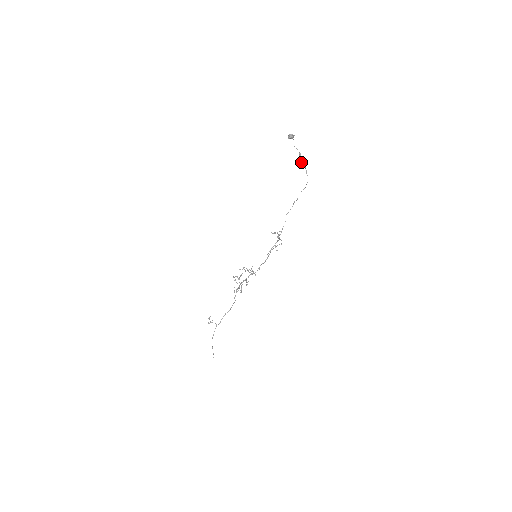
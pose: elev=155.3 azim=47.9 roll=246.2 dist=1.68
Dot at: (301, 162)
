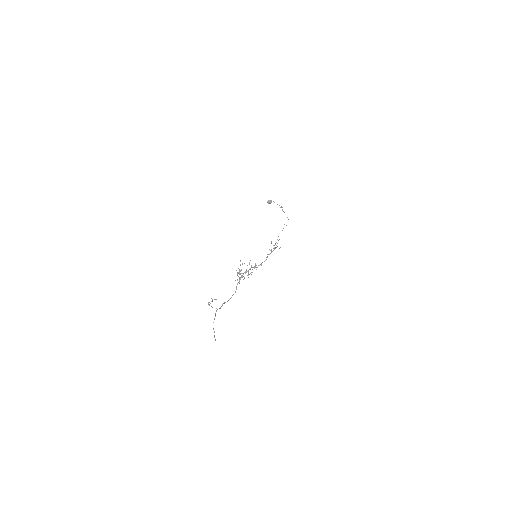
Dot at: (283, 211)
